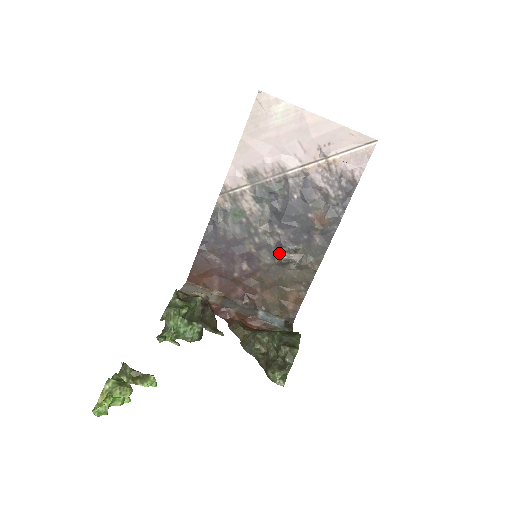
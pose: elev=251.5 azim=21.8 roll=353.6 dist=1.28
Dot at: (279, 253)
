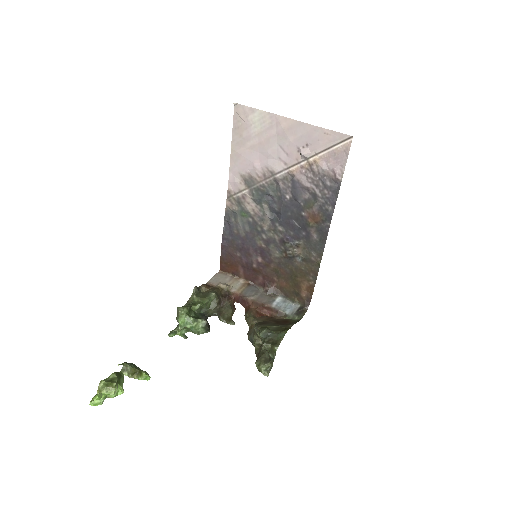
Dot at: (284, 248)
